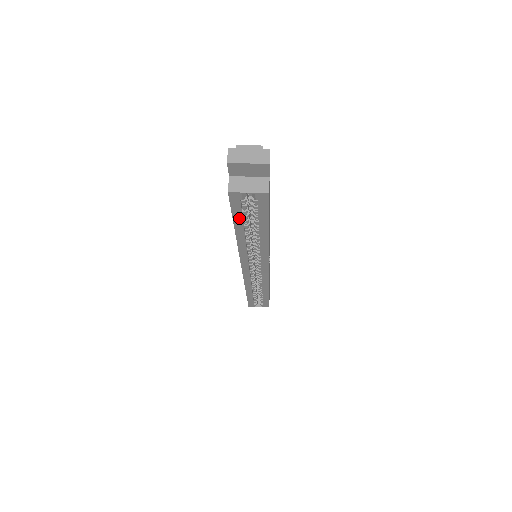
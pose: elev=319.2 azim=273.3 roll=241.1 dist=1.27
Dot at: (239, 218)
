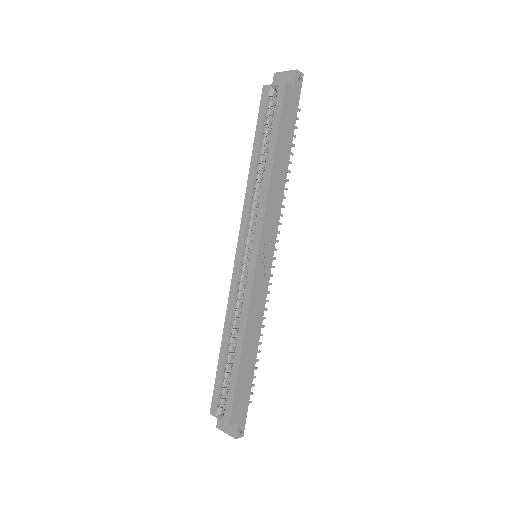
Dot at: (260, 129)
